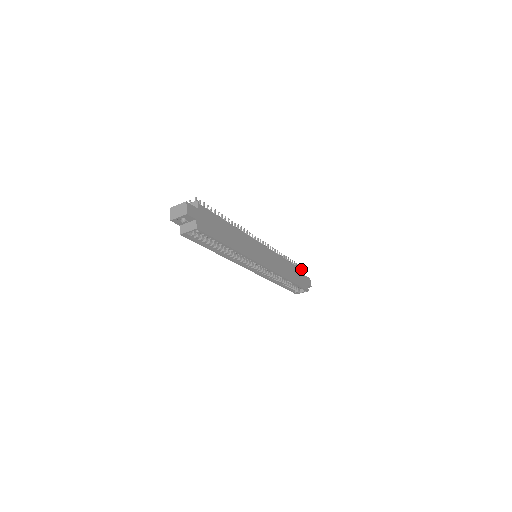
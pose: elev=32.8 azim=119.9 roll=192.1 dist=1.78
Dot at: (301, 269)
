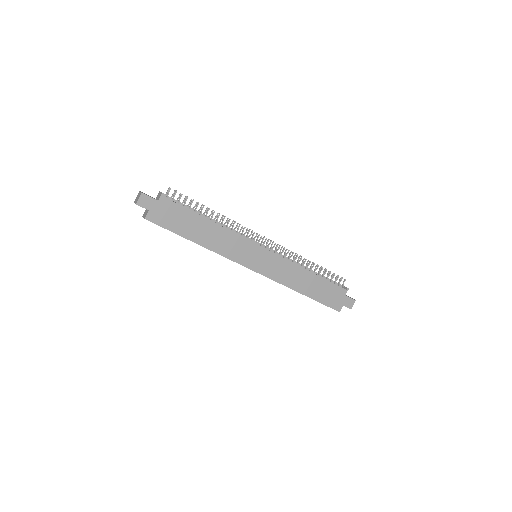
Dot at: occluded
